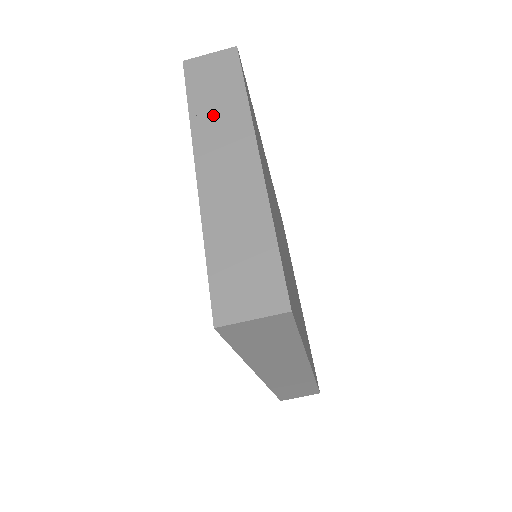
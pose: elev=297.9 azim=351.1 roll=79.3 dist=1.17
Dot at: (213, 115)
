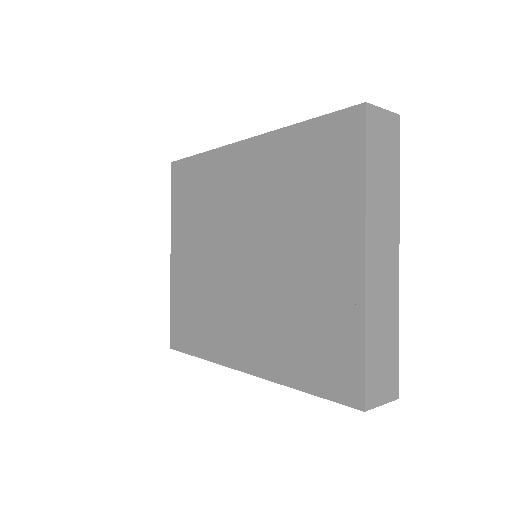
Dot at: (380, 195)
